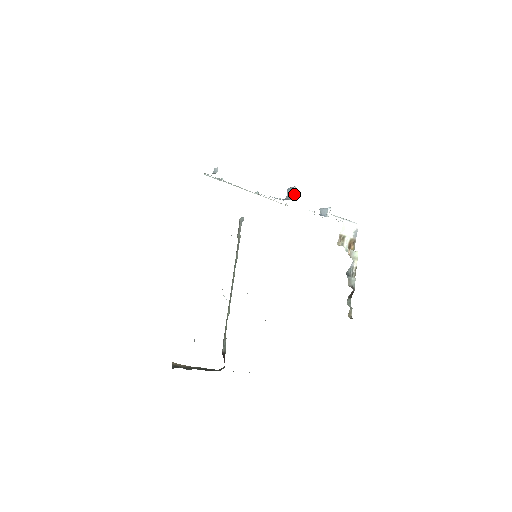
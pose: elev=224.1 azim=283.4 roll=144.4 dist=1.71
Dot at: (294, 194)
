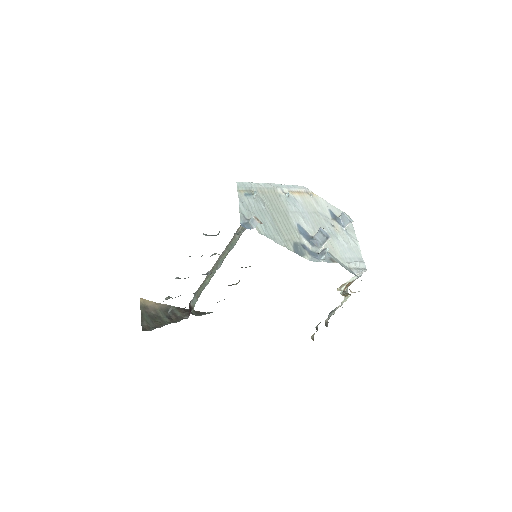
Dot at: (324, 256)
